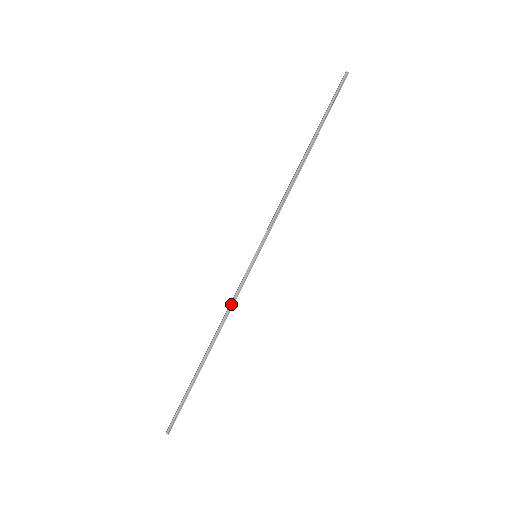
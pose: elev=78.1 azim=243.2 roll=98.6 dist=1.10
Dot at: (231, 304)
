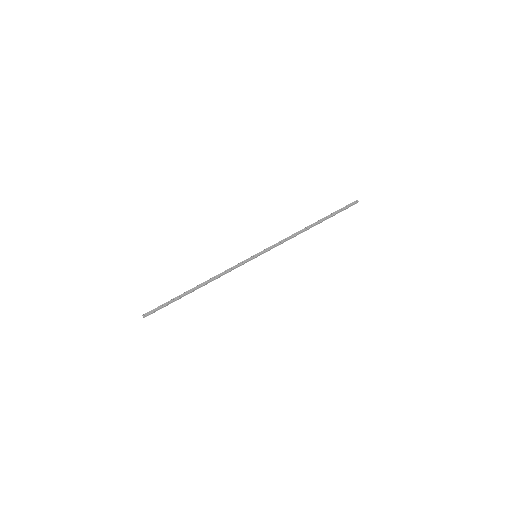
Dot at: (227, 272)
